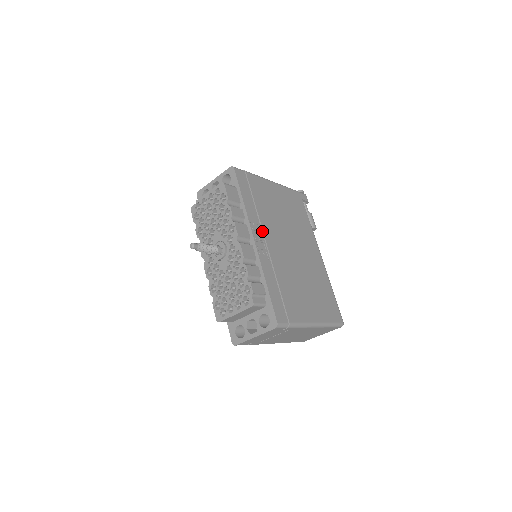
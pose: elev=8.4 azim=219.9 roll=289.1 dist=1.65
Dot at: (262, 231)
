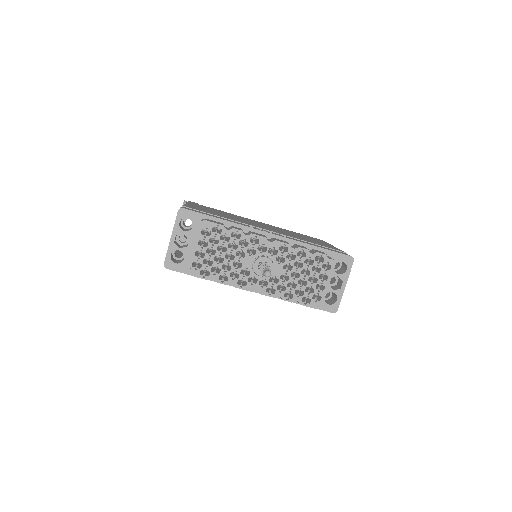
Dot at: (255, 227)
